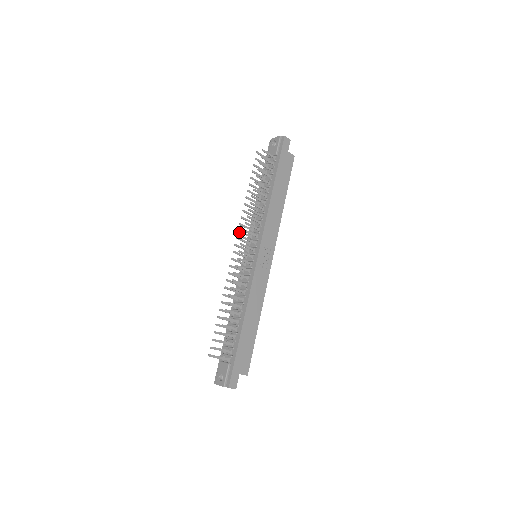
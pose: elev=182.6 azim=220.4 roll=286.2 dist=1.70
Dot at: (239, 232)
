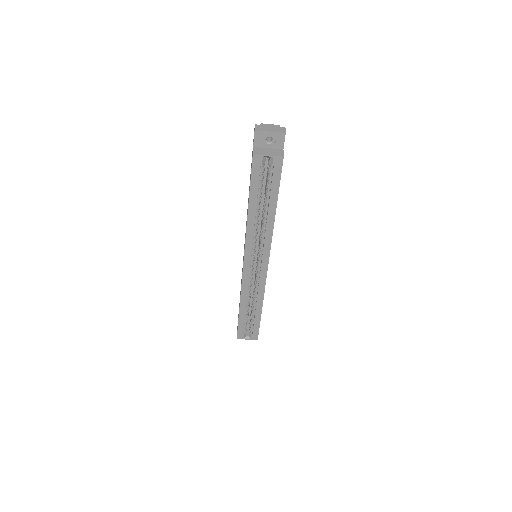
Dot at: occluded
